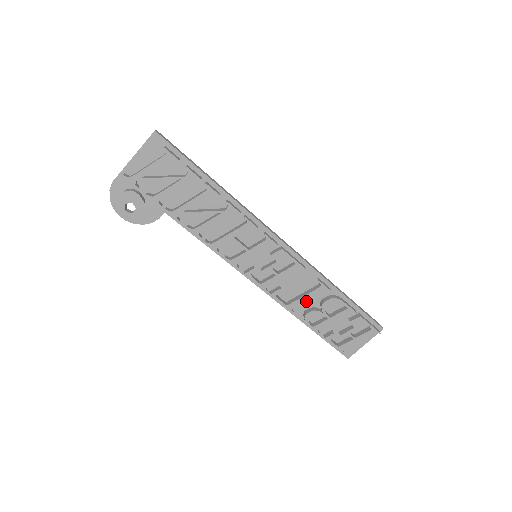
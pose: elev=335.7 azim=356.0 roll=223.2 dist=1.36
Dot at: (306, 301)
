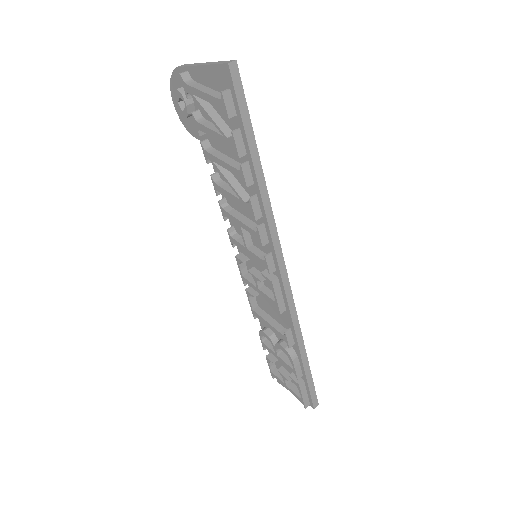
Dot at: occluded
